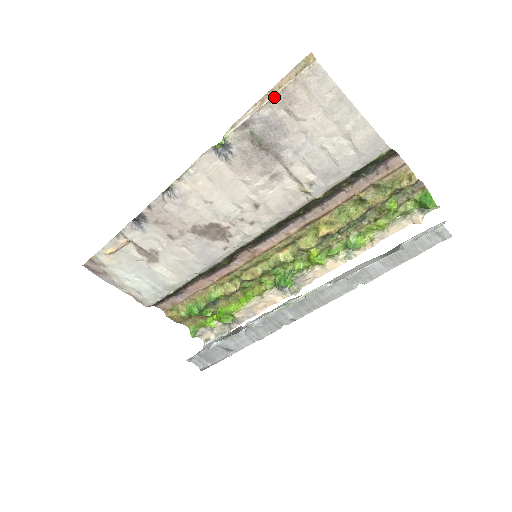
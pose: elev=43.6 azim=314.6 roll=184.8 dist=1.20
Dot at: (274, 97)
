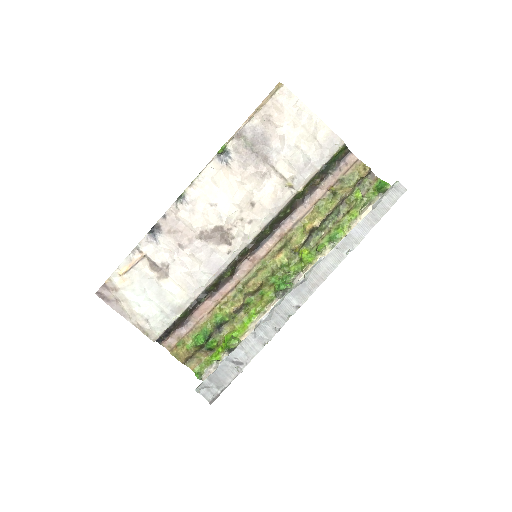
Dot at: (258, 111)
